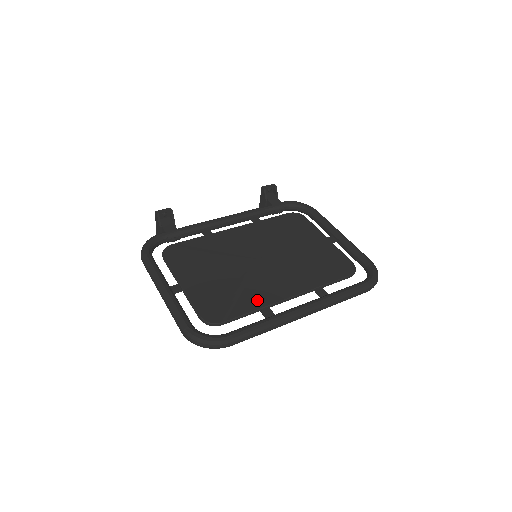
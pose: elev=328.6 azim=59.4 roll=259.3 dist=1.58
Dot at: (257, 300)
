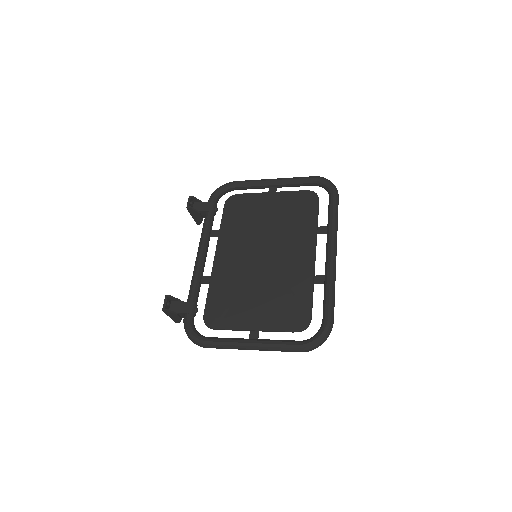
Dot at: (304, 281)
